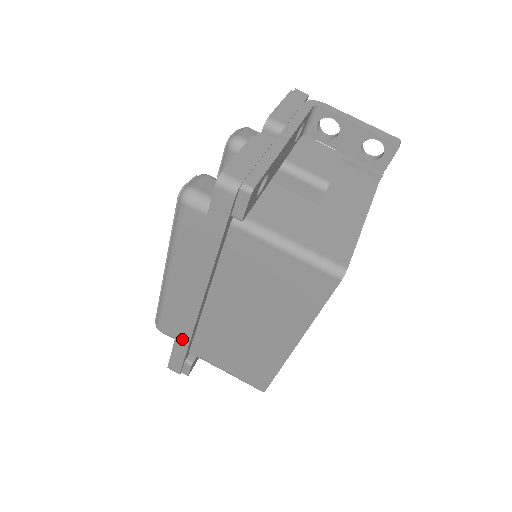
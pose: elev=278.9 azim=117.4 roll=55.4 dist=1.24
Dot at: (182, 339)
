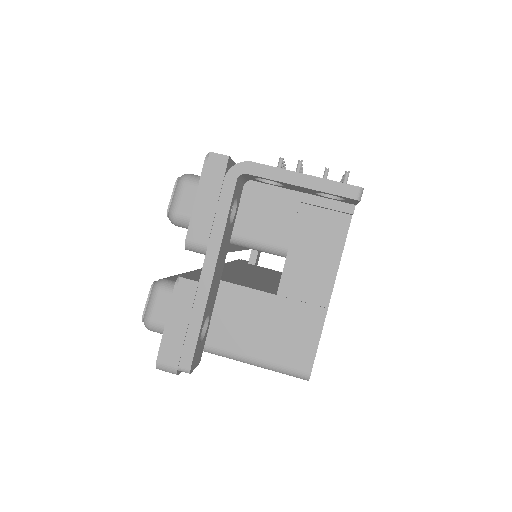
Dot at: occluded
